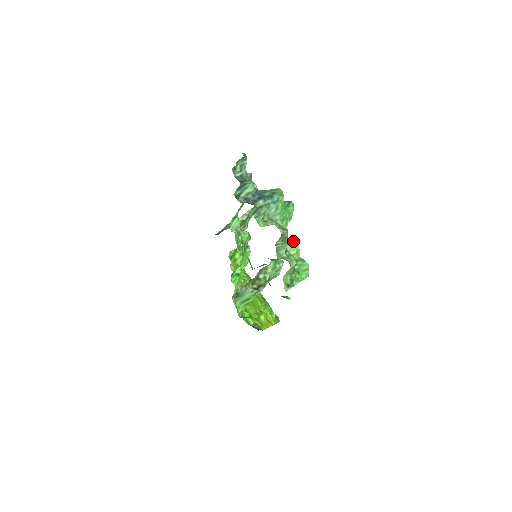
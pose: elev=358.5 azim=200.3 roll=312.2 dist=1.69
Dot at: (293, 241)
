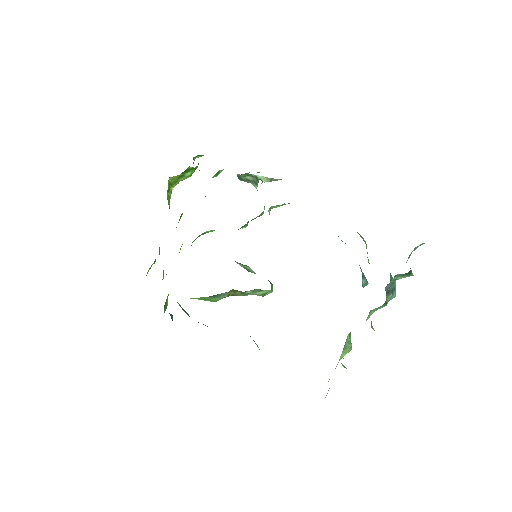
Dot at: occluded
